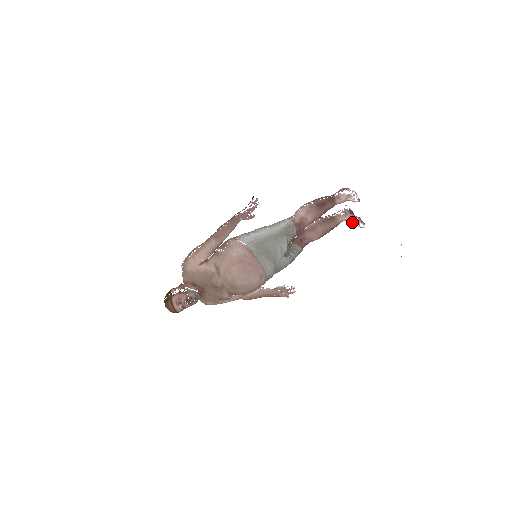
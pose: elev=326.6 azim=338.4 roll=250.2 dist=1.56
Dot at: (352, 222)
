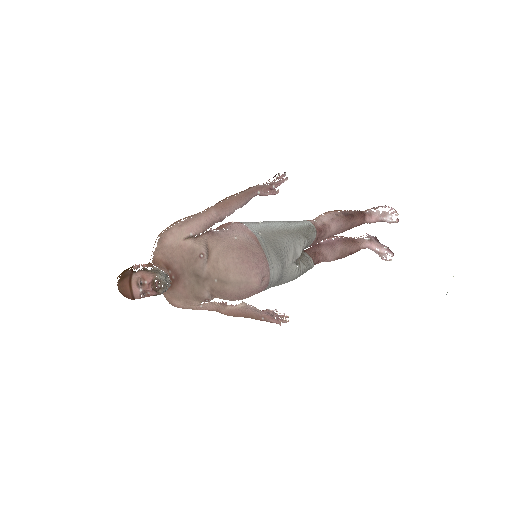
Dot at: (376, 251)
